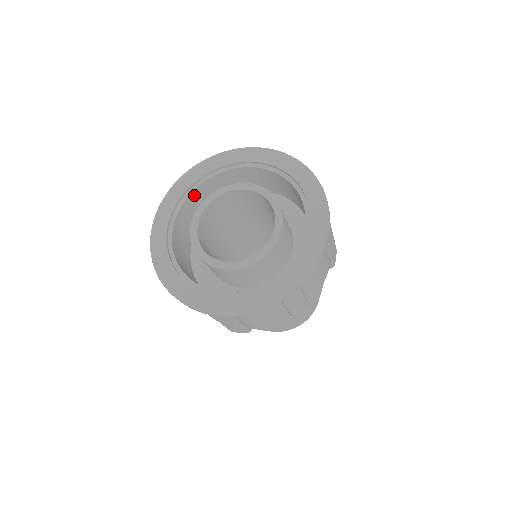
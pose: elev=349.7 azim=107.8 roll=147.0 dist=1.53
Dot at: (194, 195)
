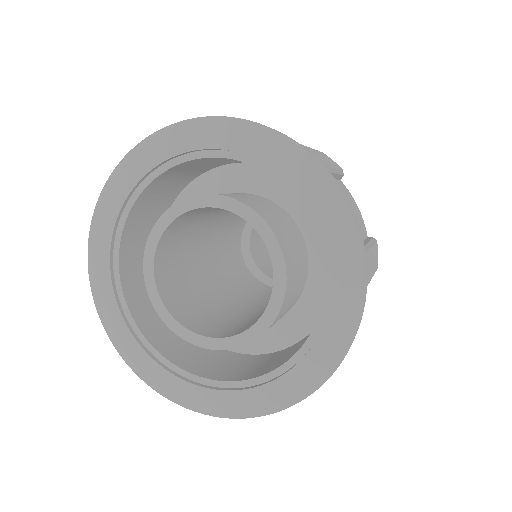
Dot at: (133, 215)
